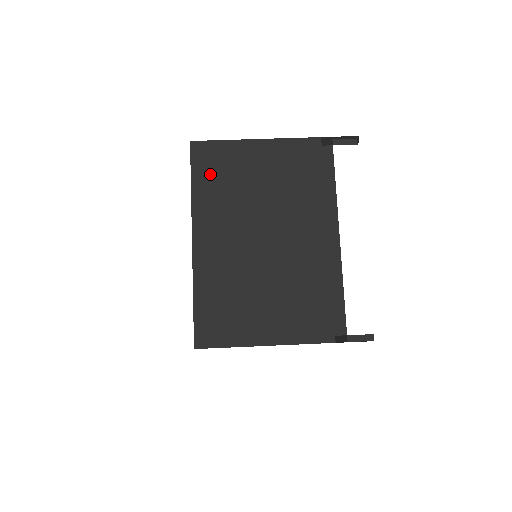
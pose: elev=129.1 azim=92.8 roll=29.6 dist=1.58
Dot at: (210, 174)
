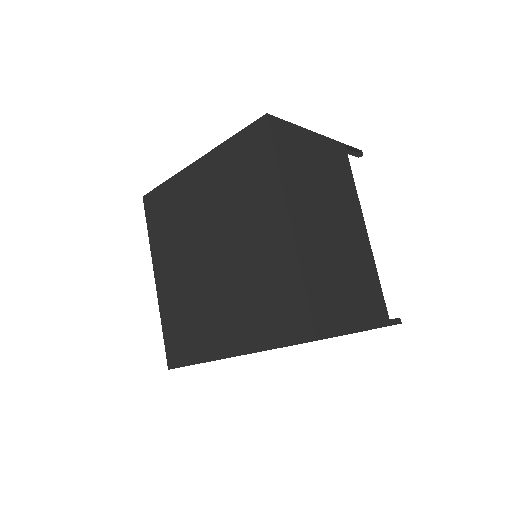
Dot at: (288, 153)
